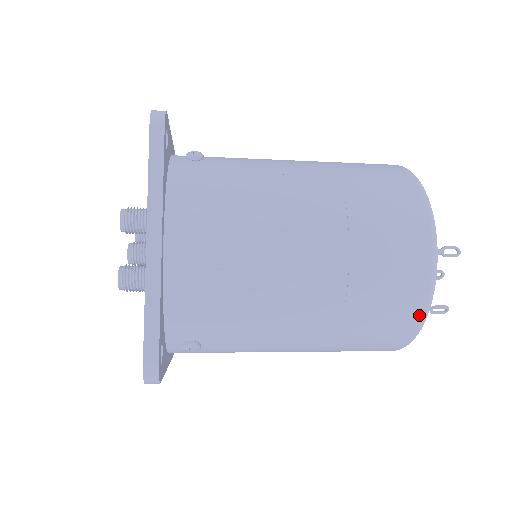
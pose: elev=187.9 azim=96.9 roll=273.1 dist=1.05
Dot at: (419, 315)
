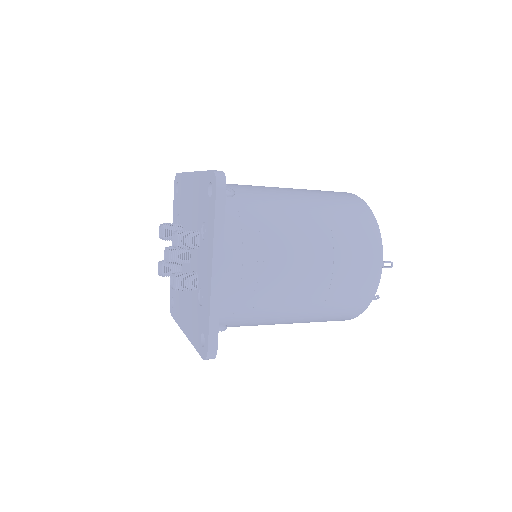
Dot at: (365, 306)
